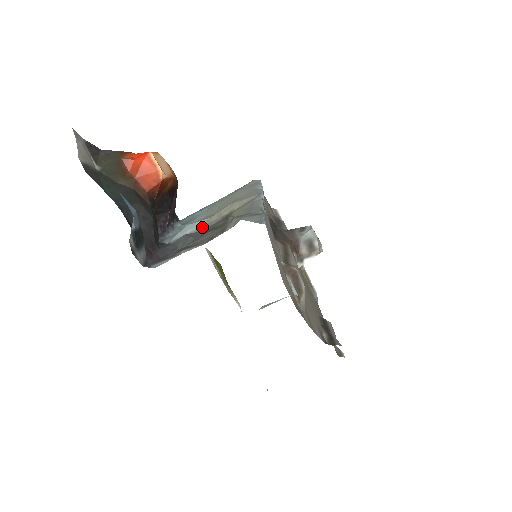
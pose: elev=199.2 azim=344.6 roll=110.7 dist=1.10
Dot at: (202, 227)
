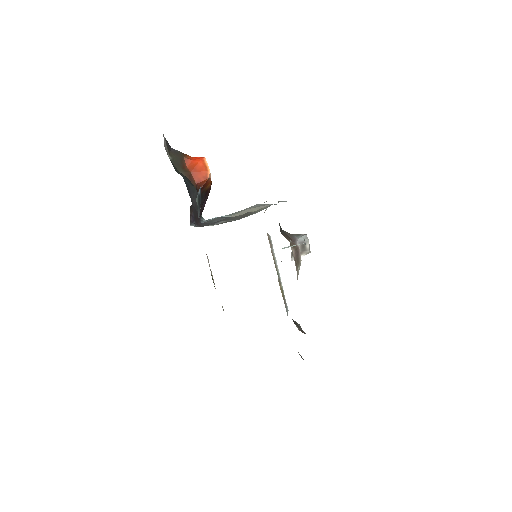
Dot at: occluded
